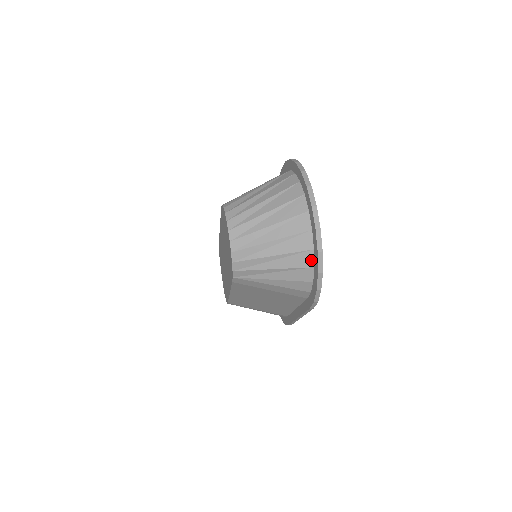
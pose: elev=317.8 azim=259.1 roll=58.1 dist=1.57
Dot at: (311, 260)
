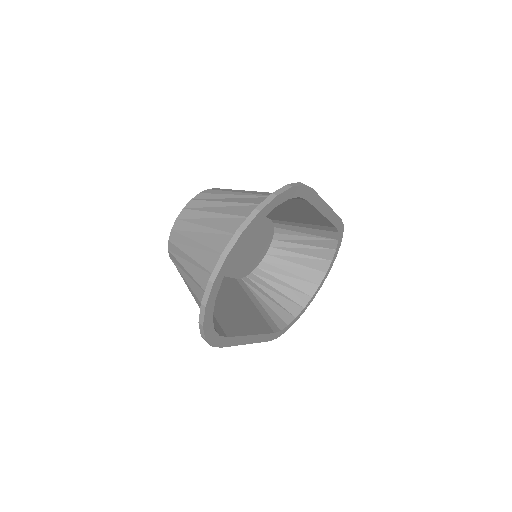
Dot at: occluded
